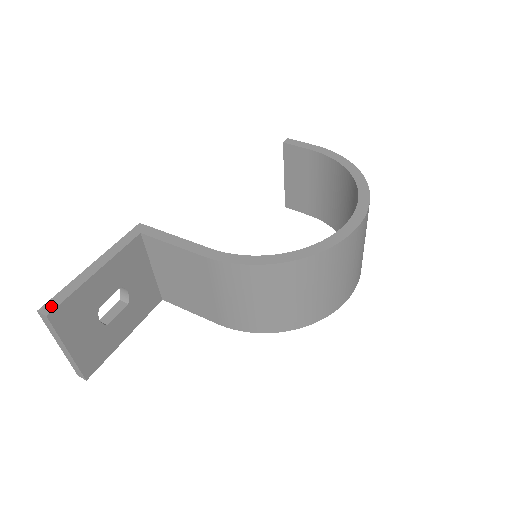
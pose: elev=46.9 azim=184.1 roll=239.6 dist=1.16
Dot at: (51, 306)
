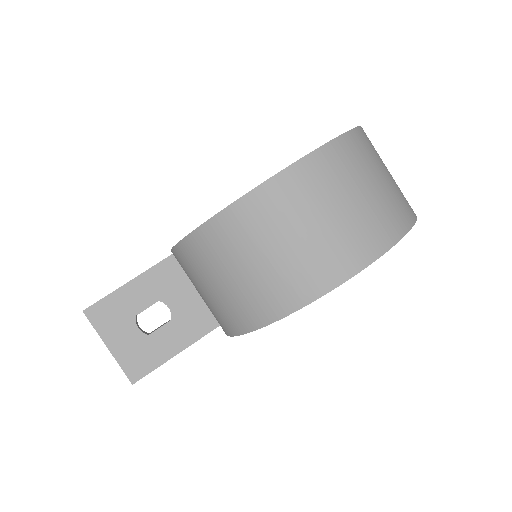
Dot at: (91, 306)
